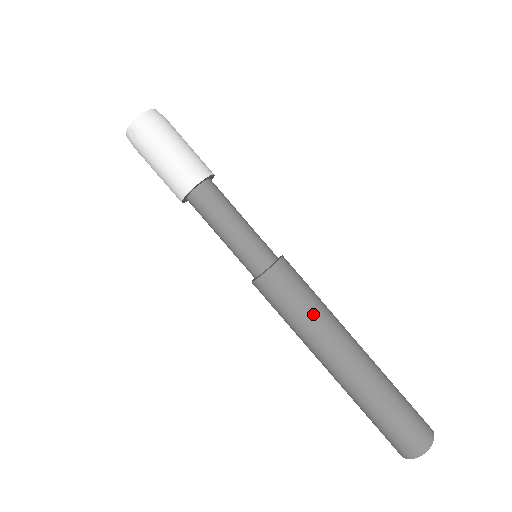
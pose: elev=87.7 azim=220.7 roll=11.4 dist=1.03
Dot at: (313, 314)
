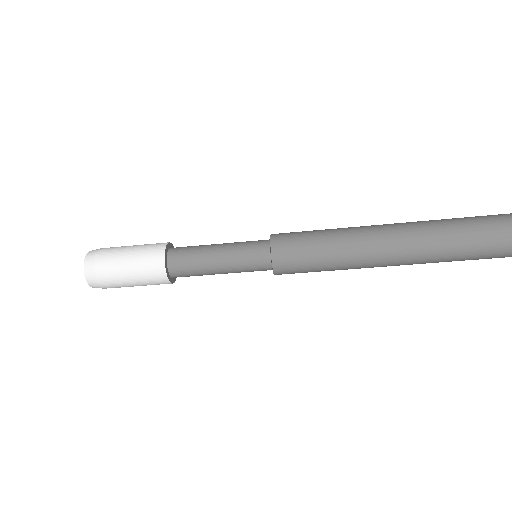
Dot at: occluded
